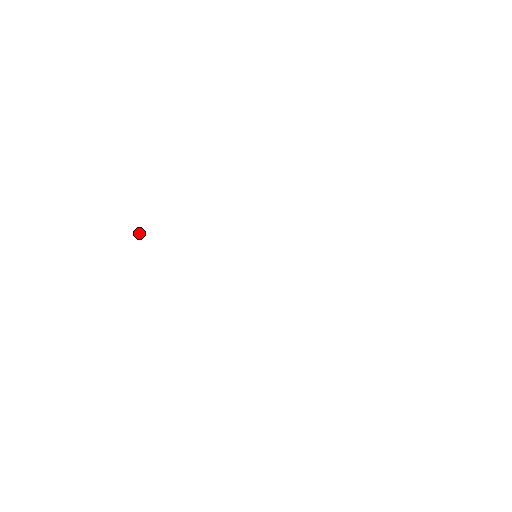
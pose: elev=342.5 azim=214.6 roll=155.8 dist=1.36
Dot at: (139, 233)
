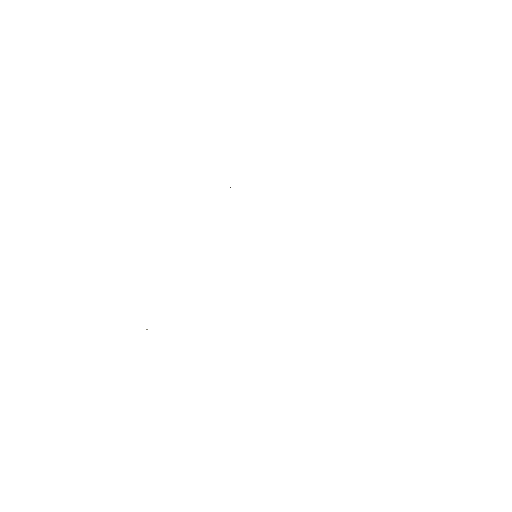
Dot at: occluded
